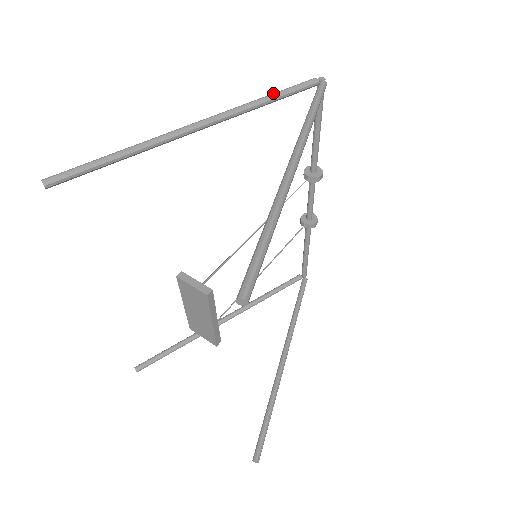
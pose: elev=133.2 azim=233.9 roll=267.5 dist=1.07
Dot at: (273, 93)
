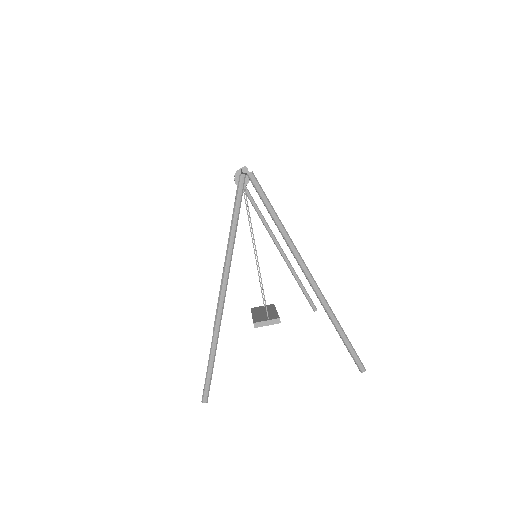
Dot at: (234, 219)
